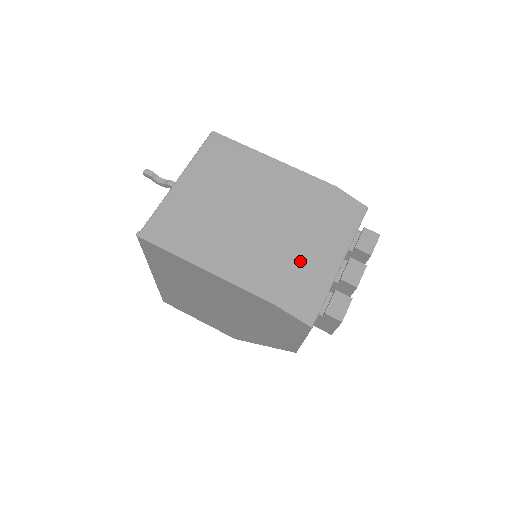
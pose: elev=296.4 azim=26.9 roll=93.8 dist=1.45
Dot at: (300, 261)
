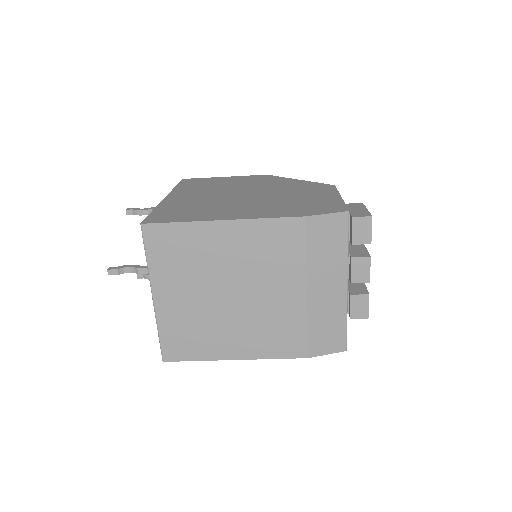
Dot at: (310, 312)
